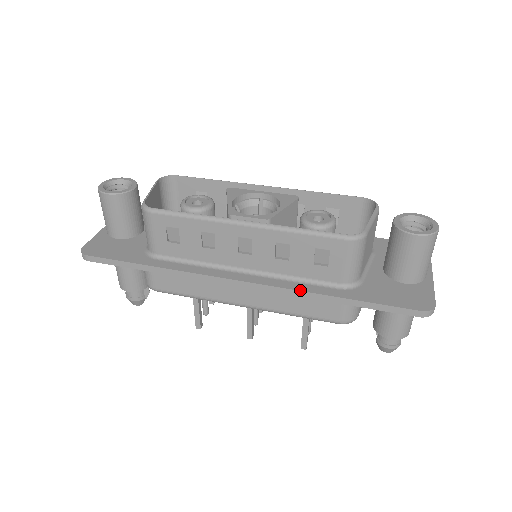
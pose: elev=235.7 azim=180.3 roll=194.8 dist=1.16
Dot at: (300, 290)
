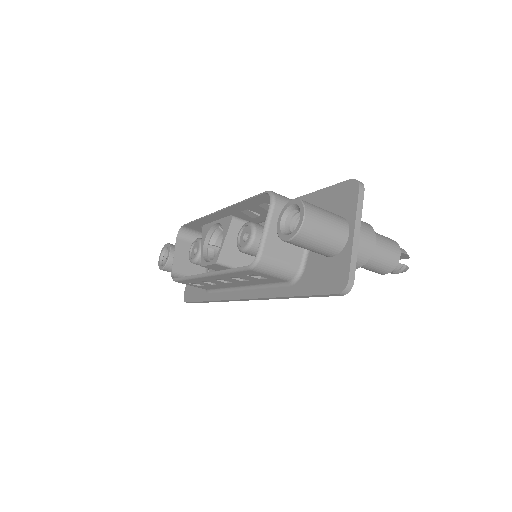
Dot at: (269, 297)
